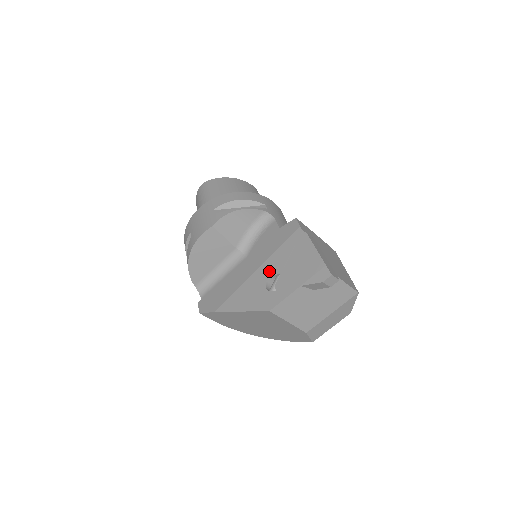
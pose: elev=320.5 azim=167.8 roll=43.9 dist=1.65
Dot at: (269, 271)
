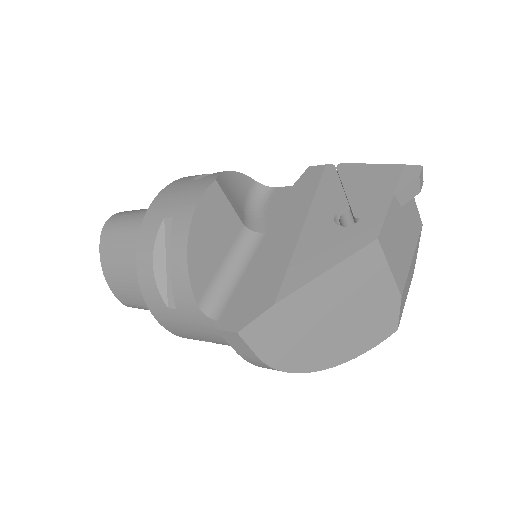
Dot at: (327, 213)
